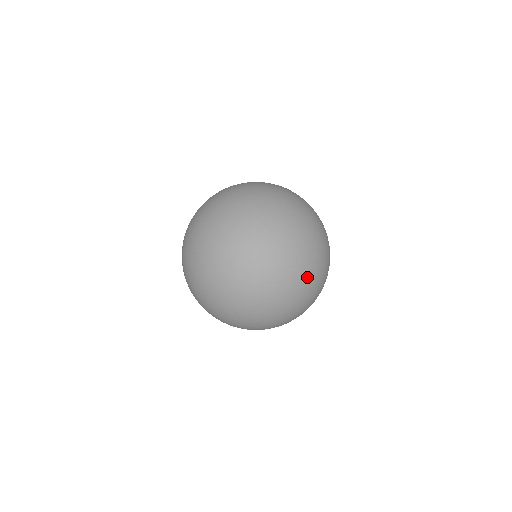
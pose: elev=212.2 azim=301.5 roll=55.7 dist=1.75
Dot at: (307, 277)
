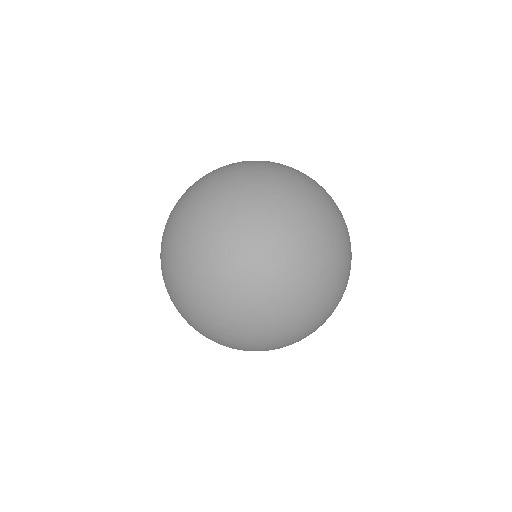
Dot at: (237, 257)
